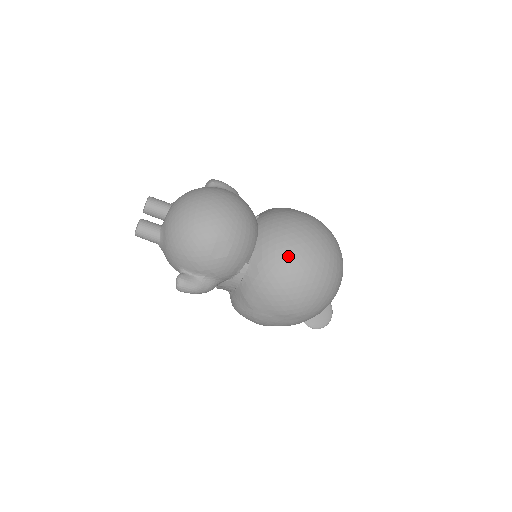
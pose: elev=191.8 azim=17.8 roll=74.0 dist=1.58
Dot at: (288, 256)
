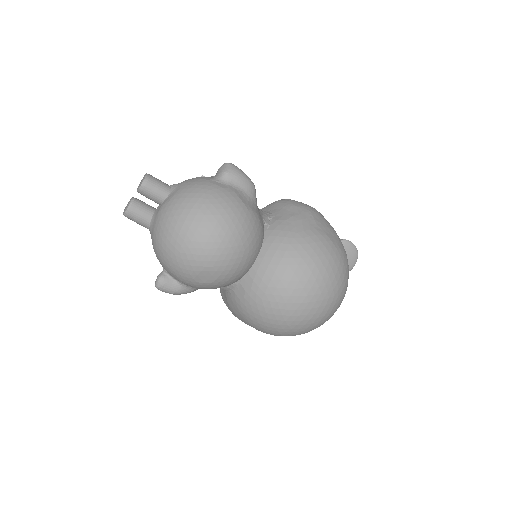
Dot at: (279, 298)
